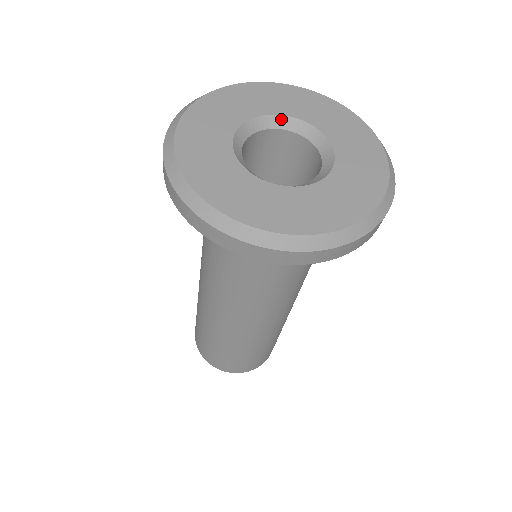
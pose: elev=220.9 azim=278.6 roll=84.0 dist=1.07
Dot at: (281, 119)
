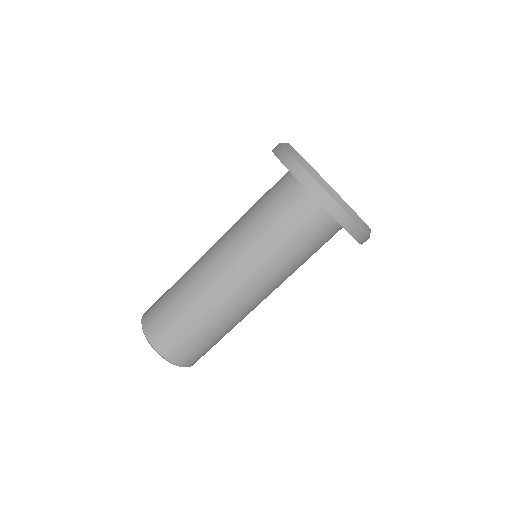
Dot at: occluded
